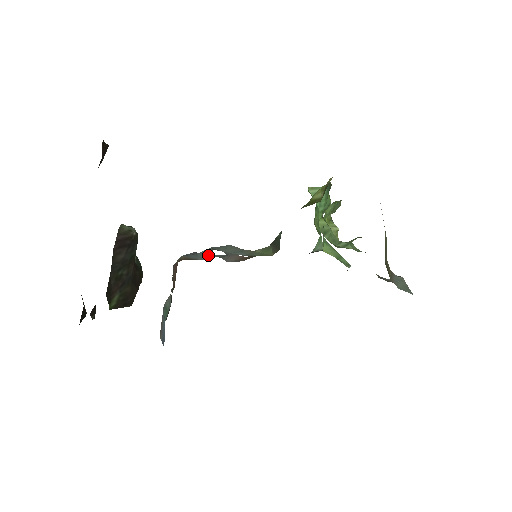
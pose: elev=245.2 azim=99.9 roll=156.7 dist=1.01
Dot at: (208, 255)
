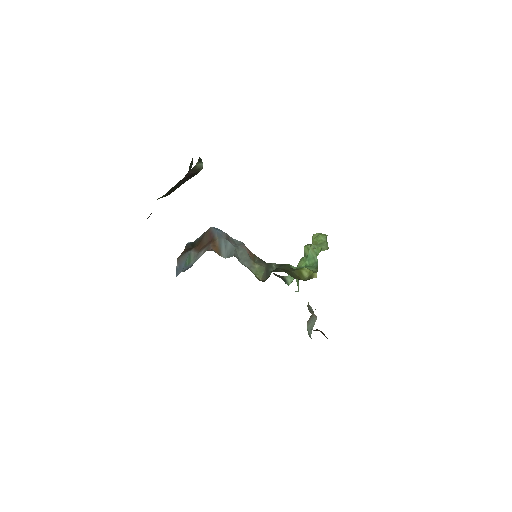
Dot at: (232, 238)
